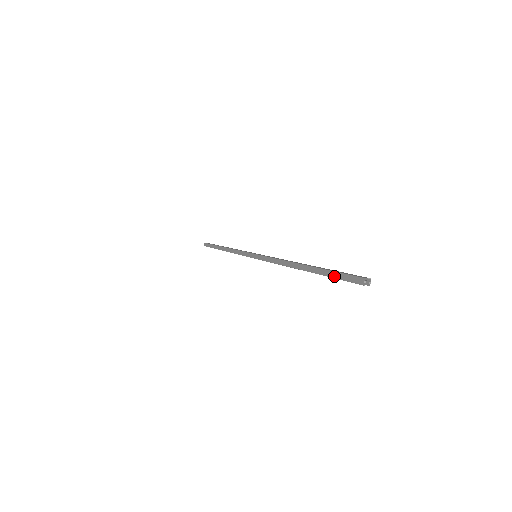
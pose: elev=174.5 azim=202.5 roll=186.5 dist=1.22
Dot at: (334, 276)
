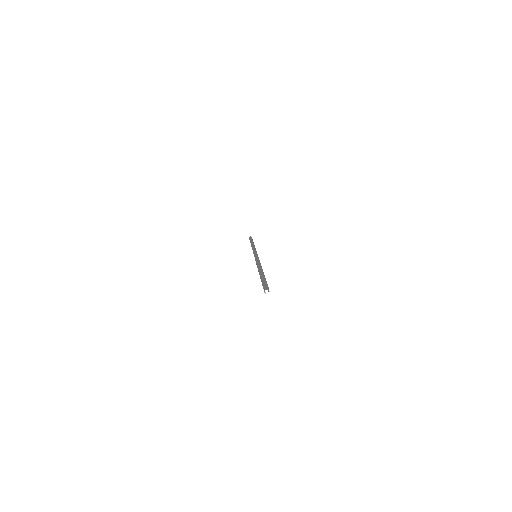
Dot at: occluded
